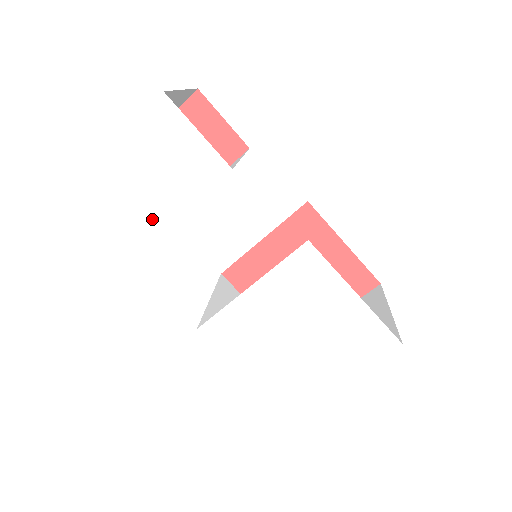
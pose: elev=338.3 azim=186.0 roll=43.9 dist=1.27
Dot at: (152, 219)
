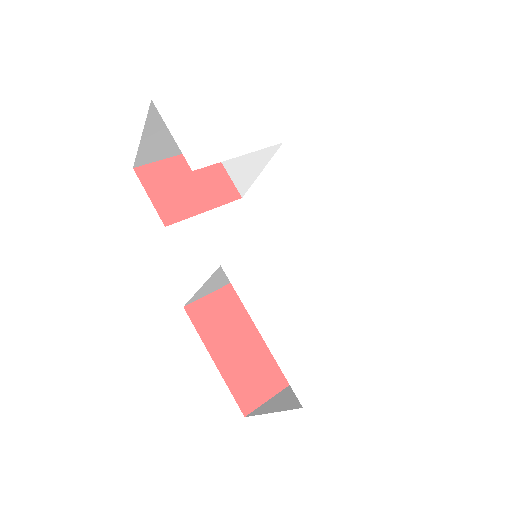
Dot at: (208, 151)
